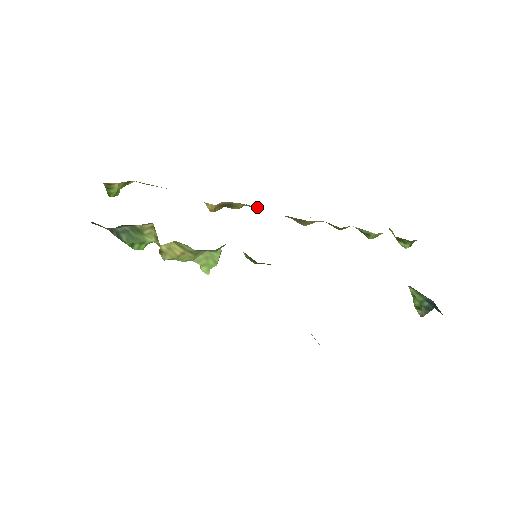
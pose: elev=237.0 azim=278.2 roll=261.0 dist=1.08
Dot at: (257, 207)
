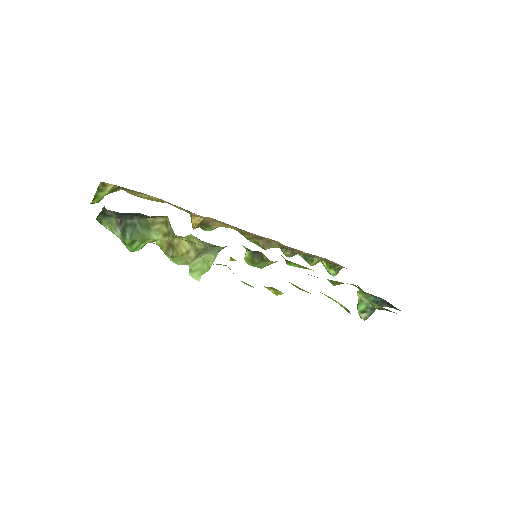
Dot at: (232, 227)
